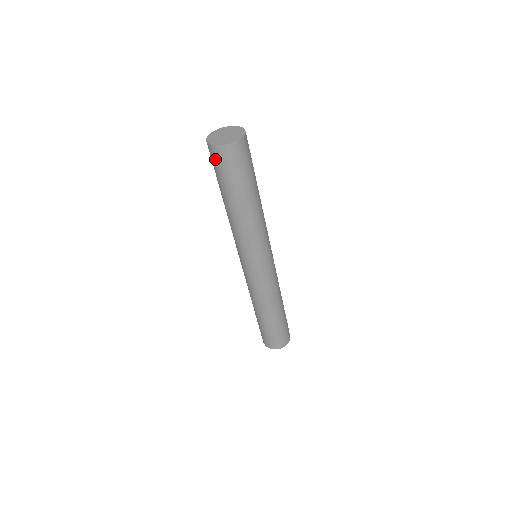
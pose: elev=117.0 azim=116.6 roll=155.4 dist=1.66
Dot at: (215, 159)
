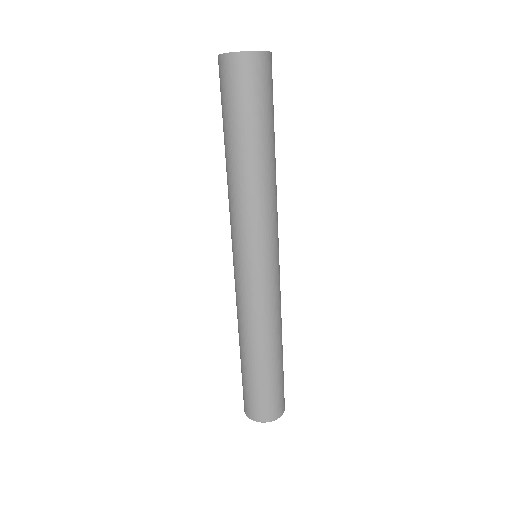
Dot at: (250, 75)
